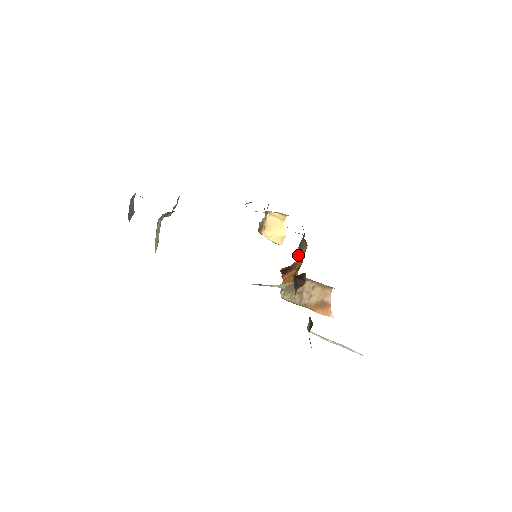
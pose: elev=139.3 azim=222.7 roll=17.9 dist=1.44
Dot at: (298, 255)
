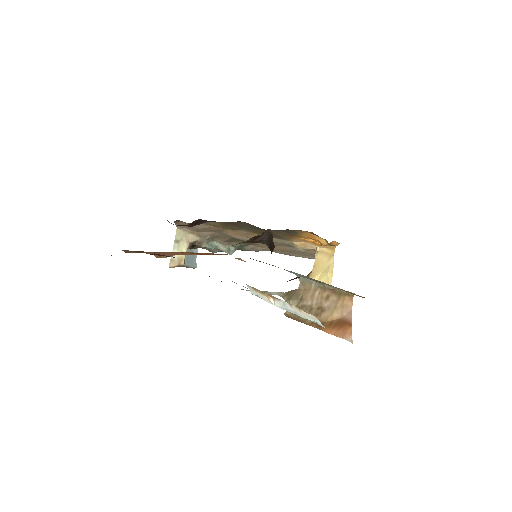
Dot at: occluded
